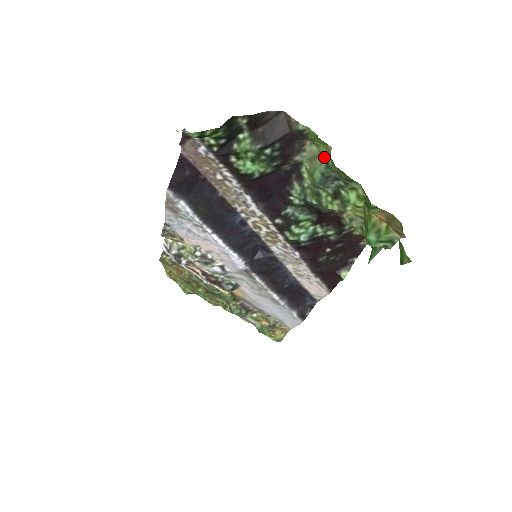
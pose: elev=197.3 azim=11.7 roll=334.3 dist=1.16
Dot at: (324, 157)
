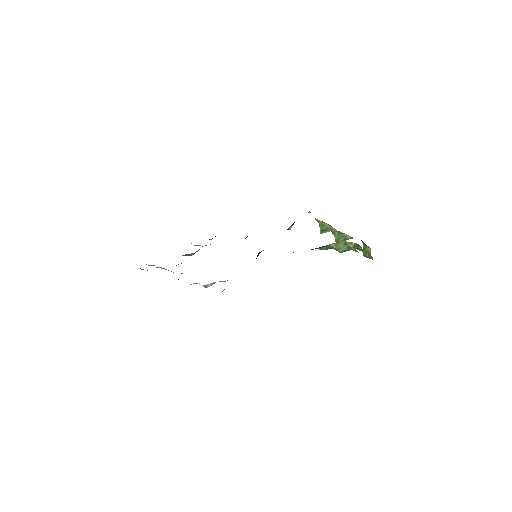
Dot at: (347, 244)
